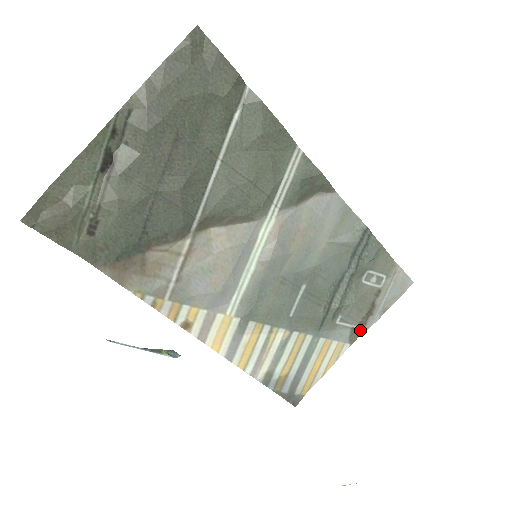
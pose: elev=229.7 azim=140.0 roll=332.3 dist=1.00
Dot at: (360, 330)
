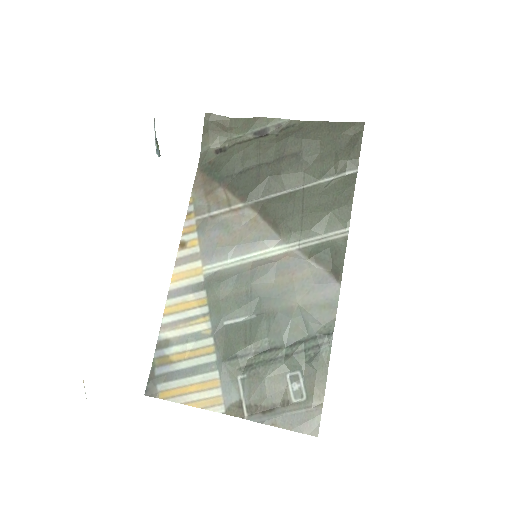
Dot at: (243, 413)
